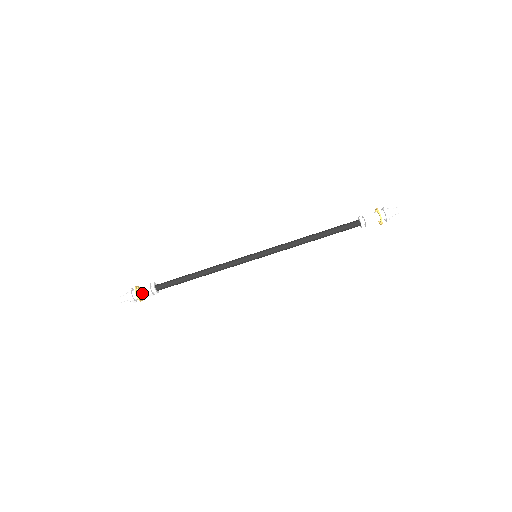
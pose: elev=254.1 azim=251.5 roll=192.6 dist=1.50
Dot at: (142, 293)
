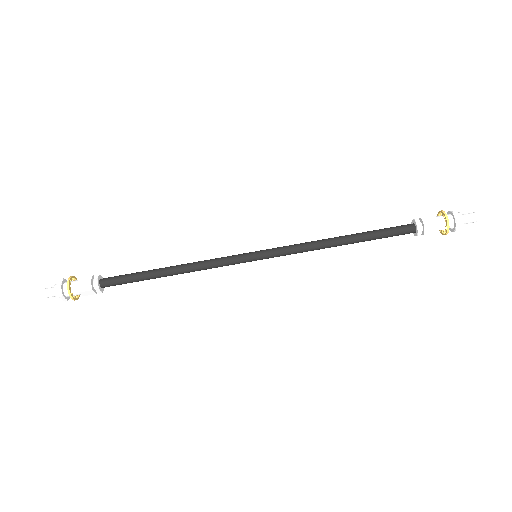
Dot at: (78, 288)
